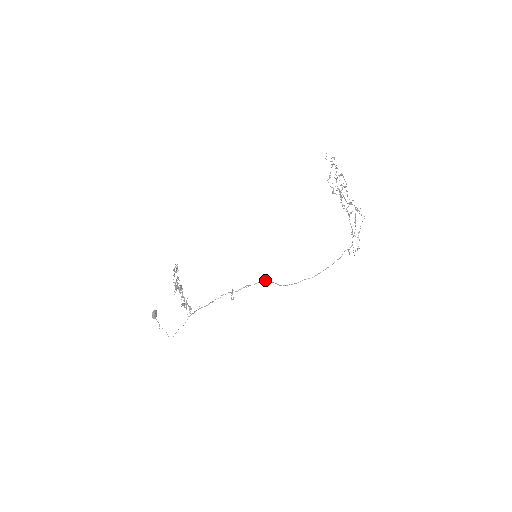
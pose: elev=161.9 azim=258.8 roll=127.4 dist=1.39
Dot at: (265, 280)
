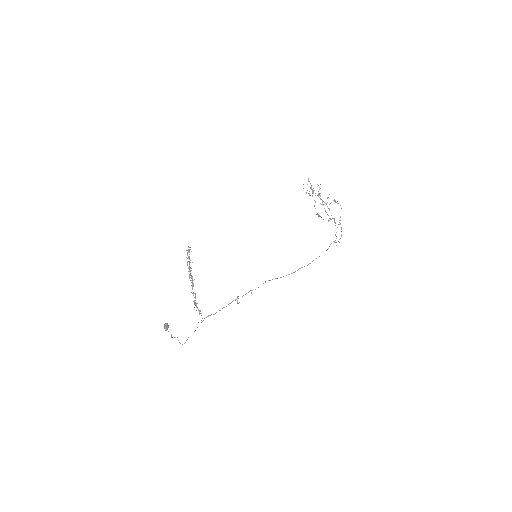
Dot at: occluded
